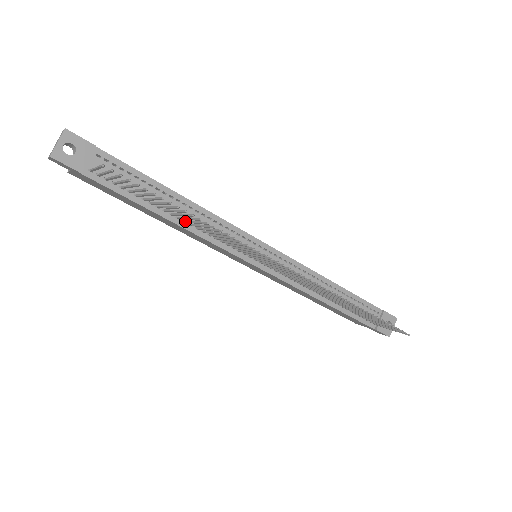
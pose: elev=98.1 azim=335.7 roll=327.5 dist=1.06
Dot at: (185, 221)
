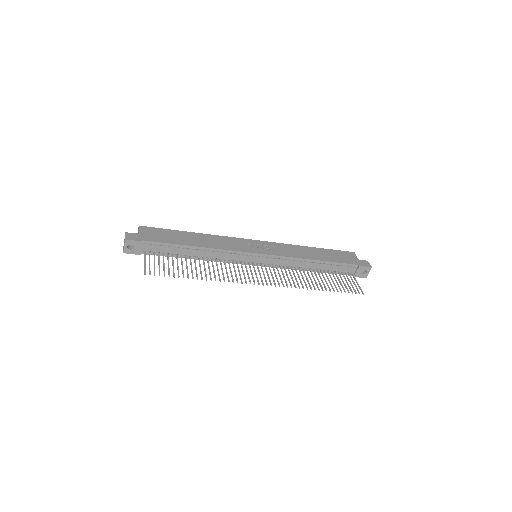
Dot at: occluded
